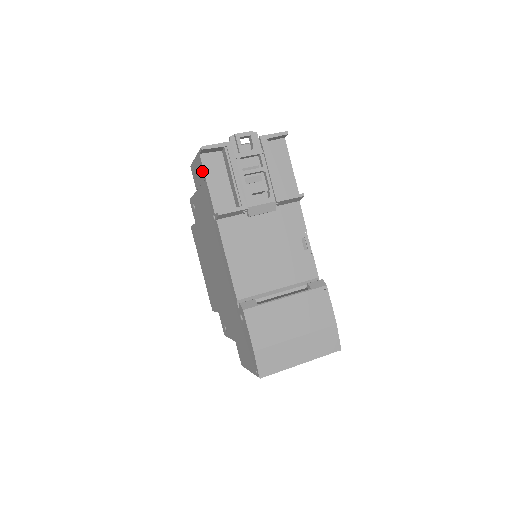
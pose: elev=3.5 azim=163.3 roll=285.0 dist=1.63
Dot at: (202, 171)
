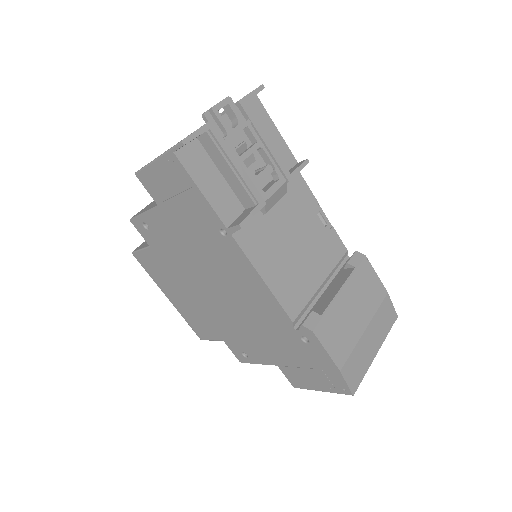
Dot at: (183, 176)
